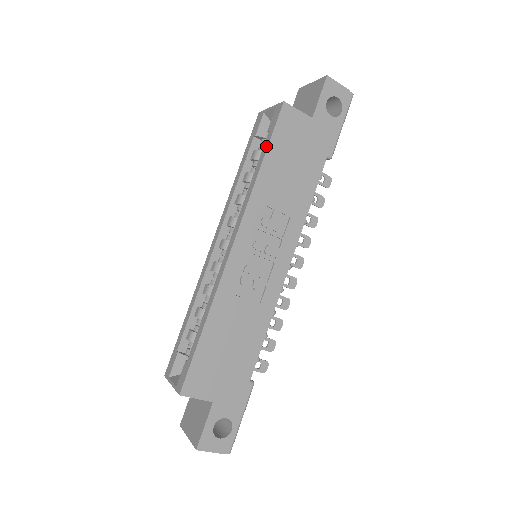
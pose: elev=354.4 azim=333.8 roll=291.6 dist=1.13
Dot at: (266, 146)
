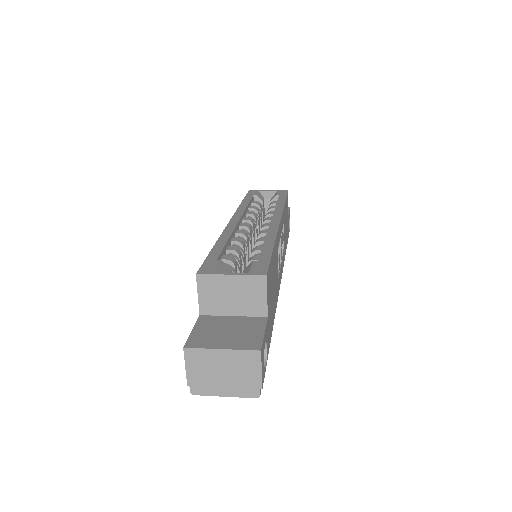
Dot at: (284, 198)
